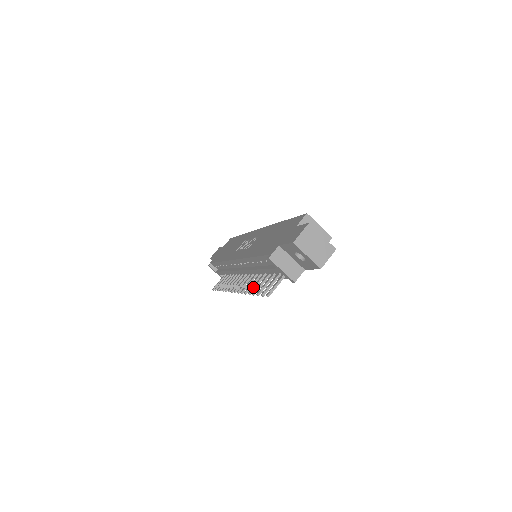
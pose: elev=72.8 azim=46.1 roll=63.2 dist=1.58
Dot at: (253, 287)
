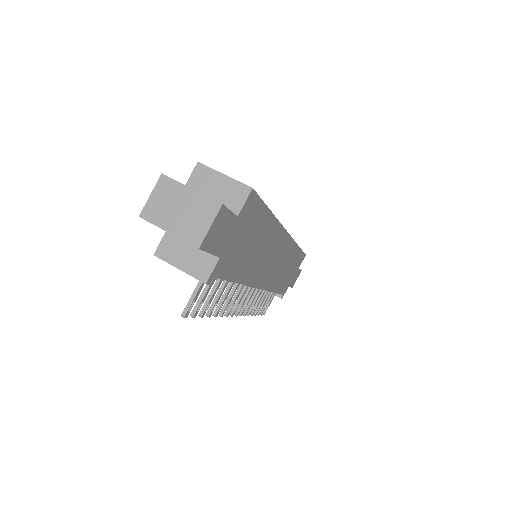
Dot at: occluded
